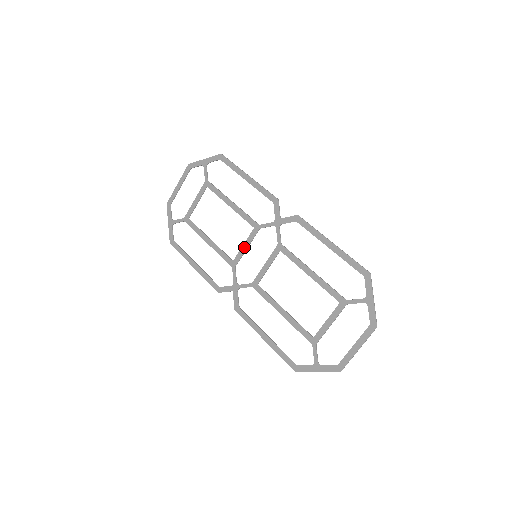
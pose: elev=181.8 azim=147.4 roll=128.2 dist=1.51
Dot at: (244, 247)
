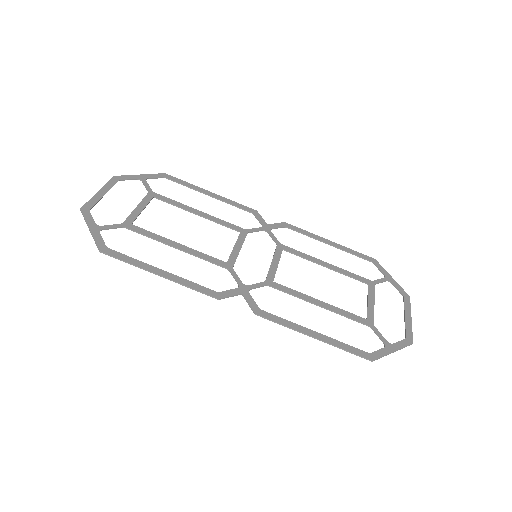
Dot at: (236, 248)
